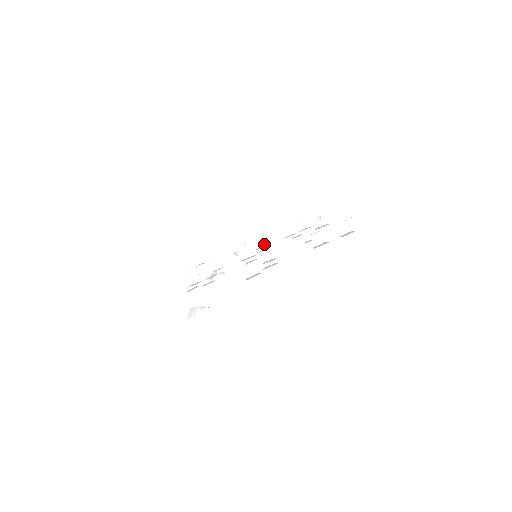
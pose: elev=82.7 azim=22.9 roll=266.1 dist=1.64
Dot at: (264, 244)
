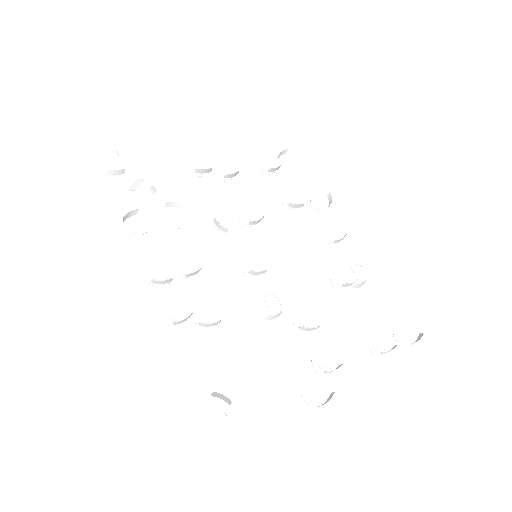
Dot at: occluded
